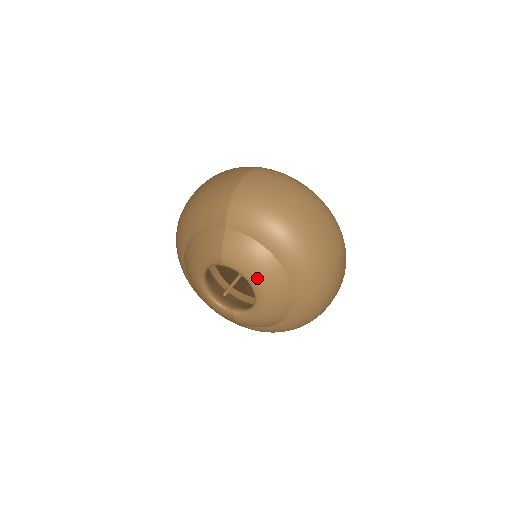
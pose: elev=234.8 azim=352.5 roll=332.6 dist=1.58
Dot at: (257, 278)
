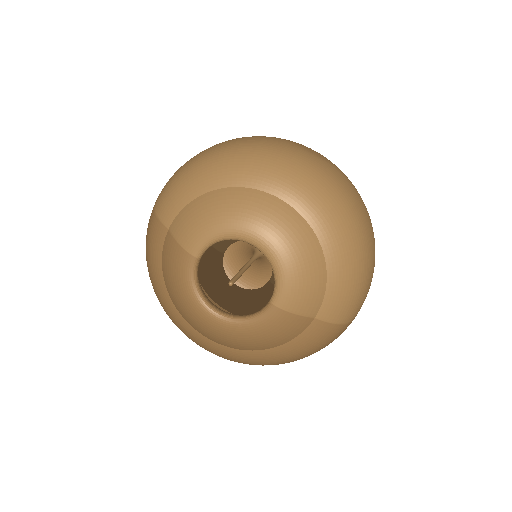
Dot at: (228, 221)
